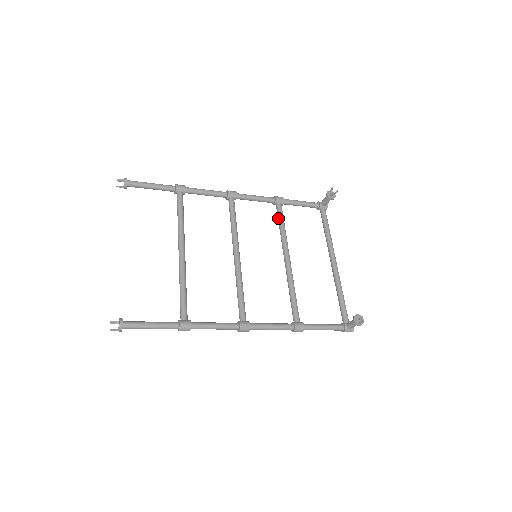
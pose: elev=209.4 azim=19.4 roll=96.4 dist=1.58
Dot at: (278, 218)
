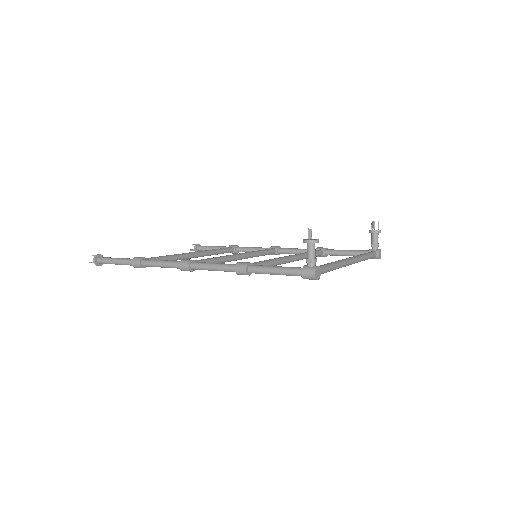
Dot at: occluded
